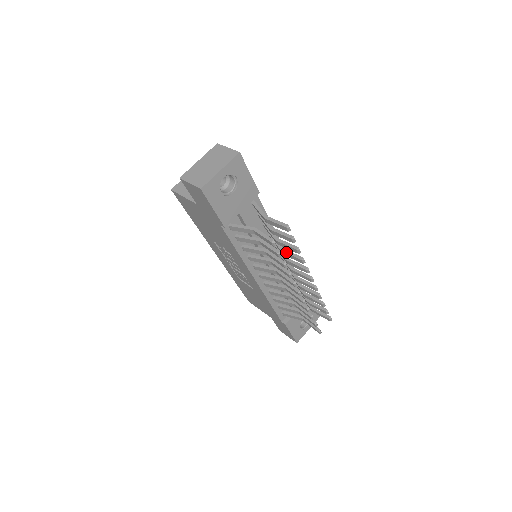
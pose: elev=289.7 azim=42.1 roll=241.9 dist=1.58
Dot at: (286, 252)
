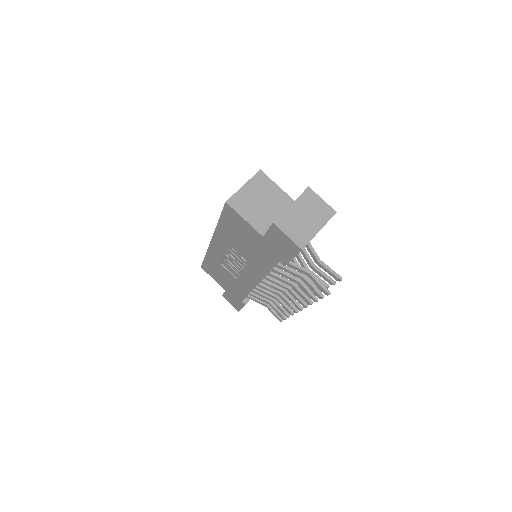
Dot at: (308, 278)
